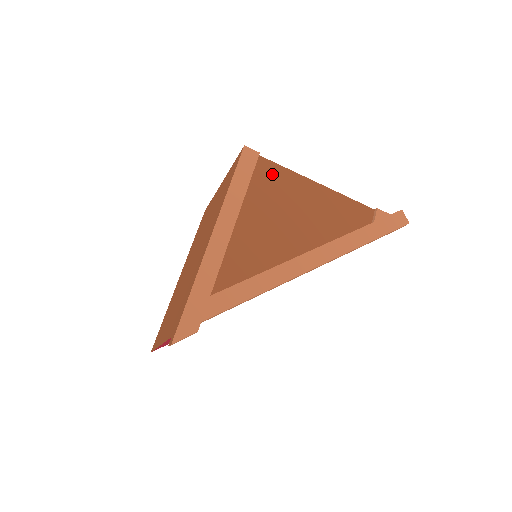
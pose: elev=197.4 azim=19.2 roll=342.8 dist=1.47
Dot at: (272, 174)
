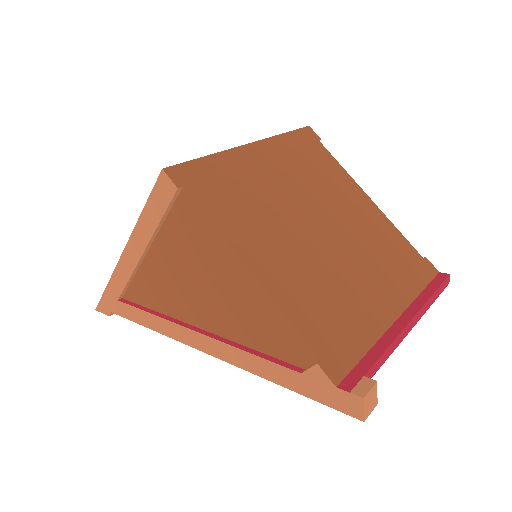
Dot at: (193, 222)
